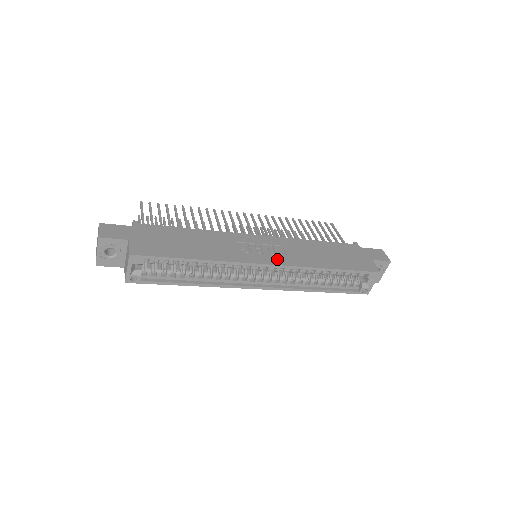
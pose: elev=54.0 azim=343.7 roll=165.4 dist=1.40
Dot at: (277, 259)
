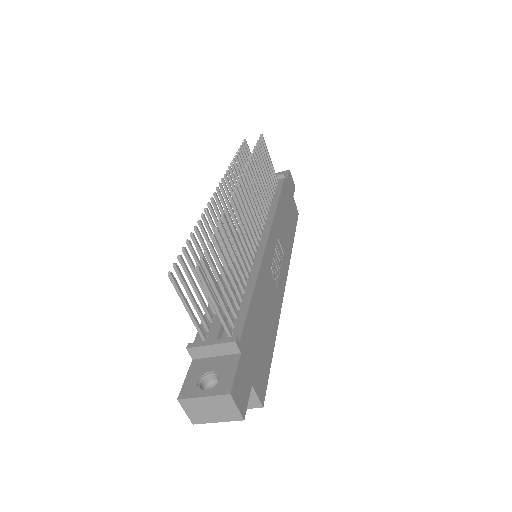
Dot at: (285, 268)
